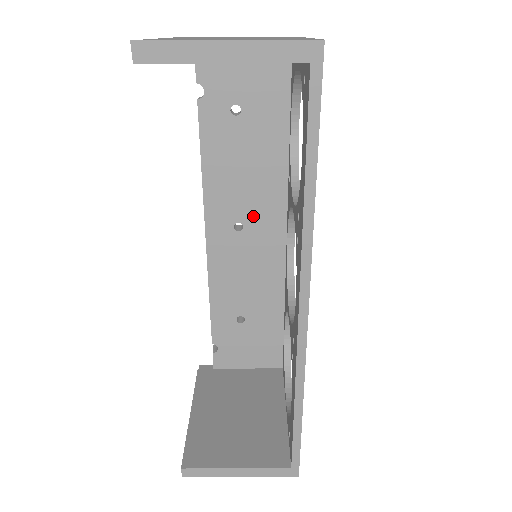
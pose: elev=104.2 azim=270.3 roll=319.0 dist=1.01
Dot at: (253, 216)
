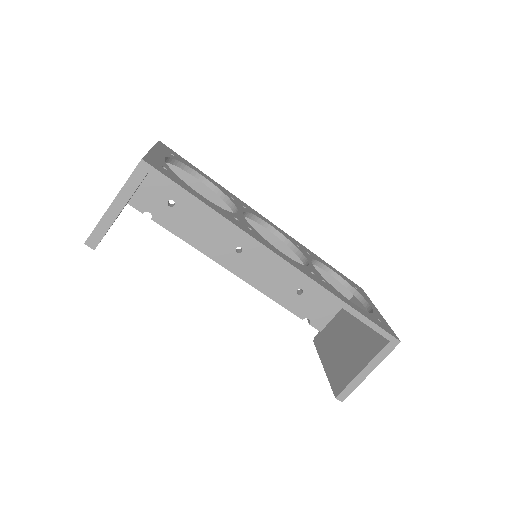
Dot at: (239, 237)
